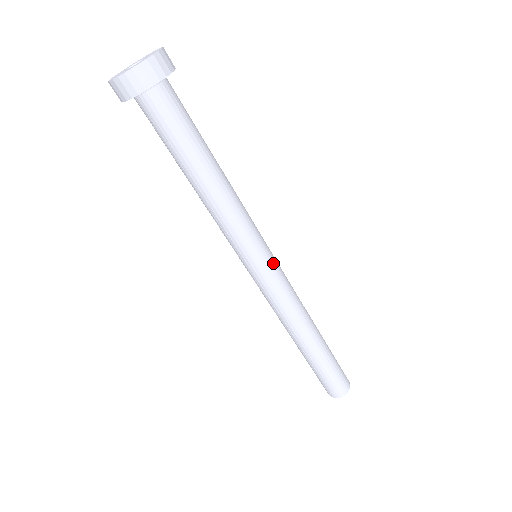
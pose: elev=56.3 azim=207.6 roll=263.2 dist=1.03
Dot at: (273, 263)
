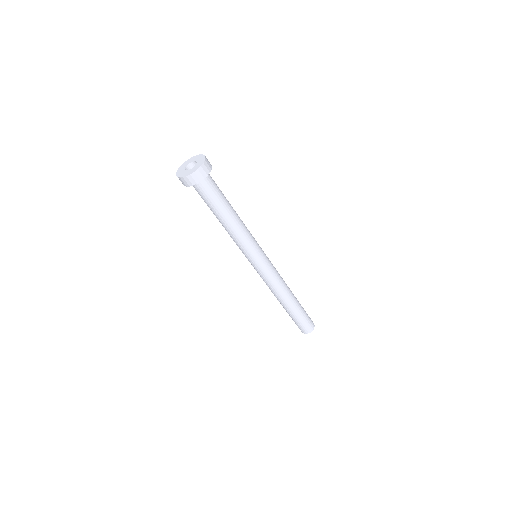
Dot at: (266, 261)
